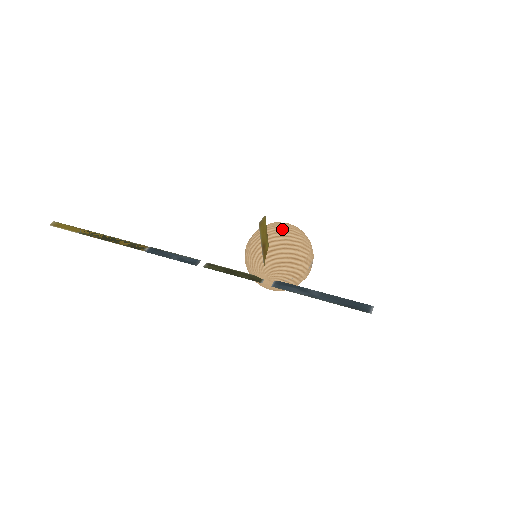
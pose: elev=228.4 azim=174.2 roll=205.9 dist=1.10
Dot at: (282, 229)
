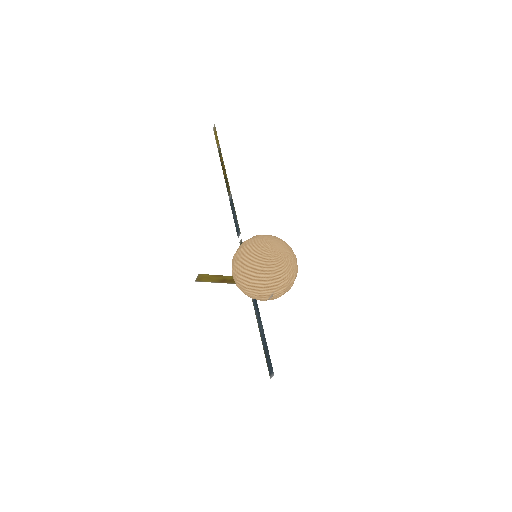
Dot at: (237, 267)
